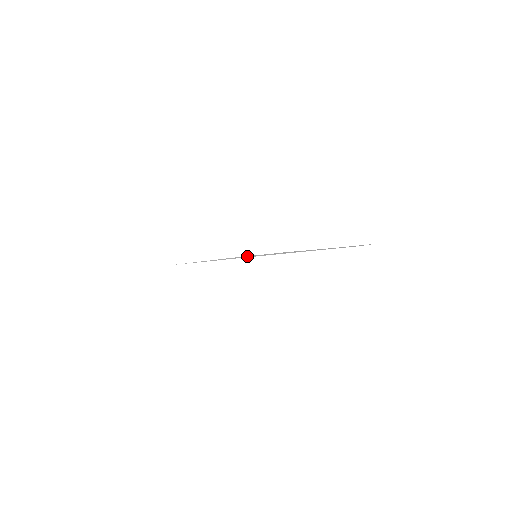
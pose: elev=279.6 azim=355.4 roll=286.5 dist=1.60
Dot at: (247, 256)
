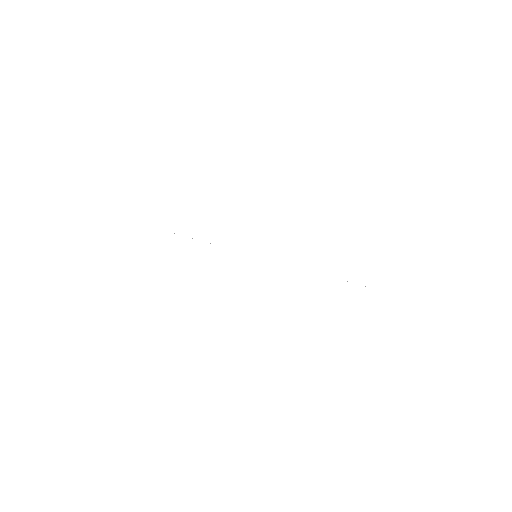
Dot at: occluded
